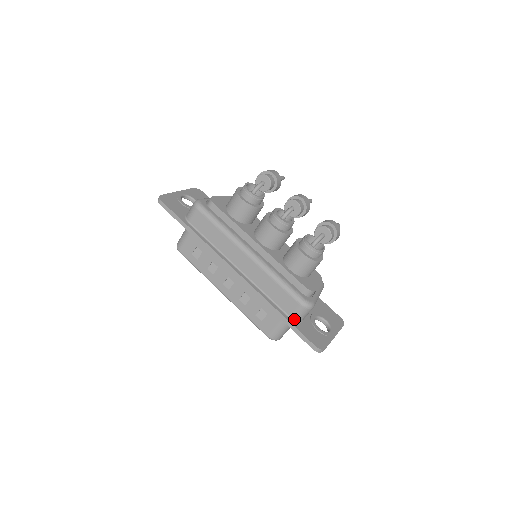
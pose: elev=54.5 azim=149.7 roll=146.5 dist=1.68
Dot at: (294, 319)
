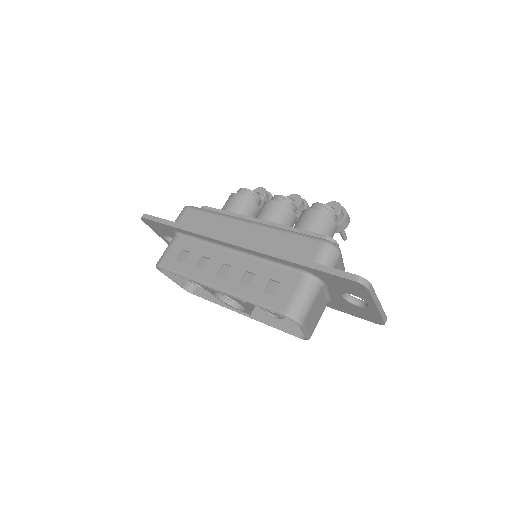
Dot at: occluded
